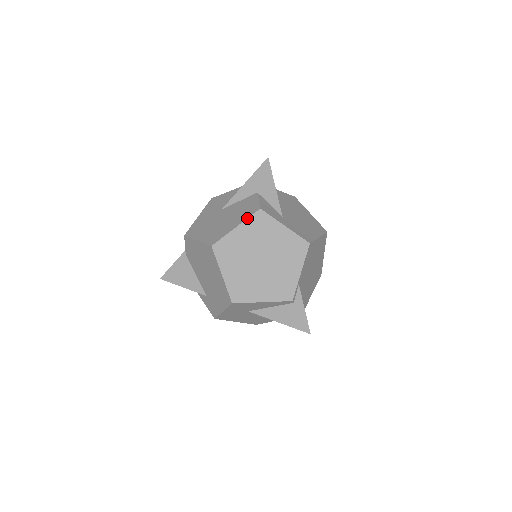
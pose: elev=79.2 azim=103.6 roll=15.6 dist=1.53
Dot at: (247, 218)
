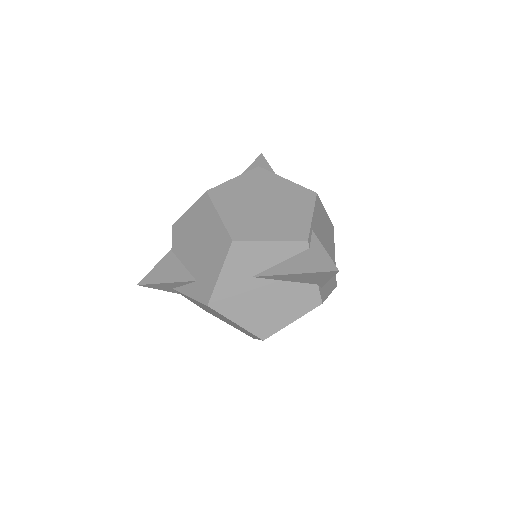
Dot at: (245, 172)
